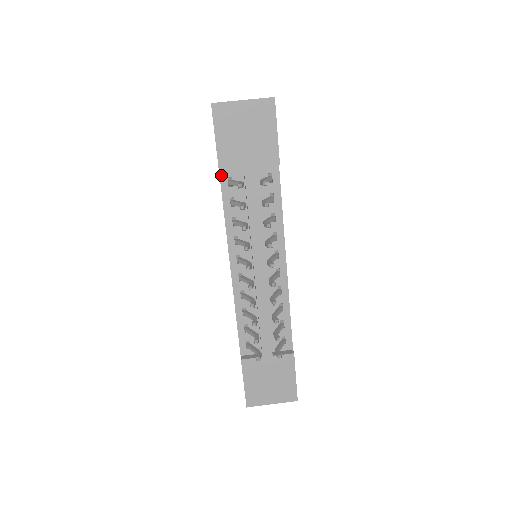
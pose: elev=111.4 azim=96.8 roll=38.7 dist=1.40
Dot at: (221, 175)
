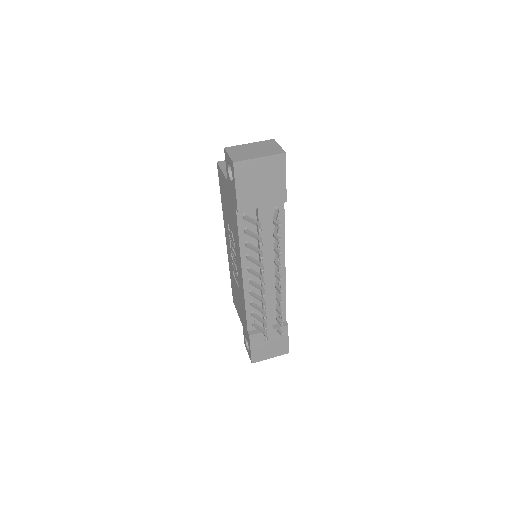
Dot at: (237, 212)
